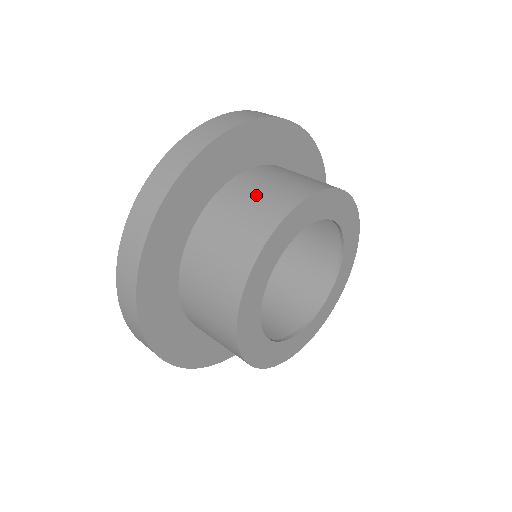
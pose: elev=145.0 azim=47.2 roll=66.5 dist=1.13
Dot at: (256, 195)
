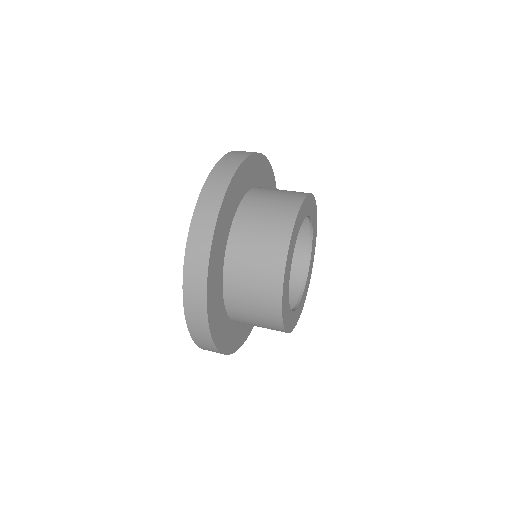
Dot at: (257, 241)
